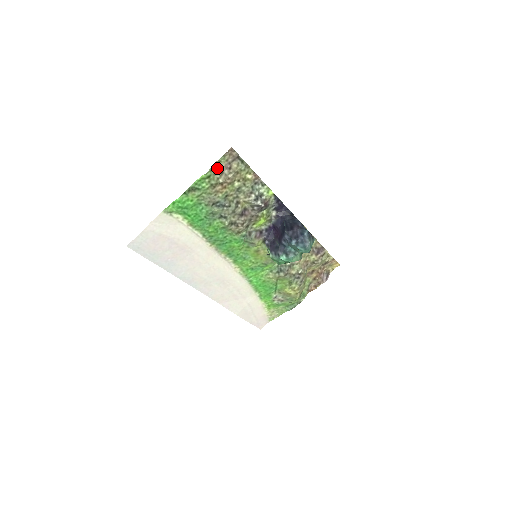
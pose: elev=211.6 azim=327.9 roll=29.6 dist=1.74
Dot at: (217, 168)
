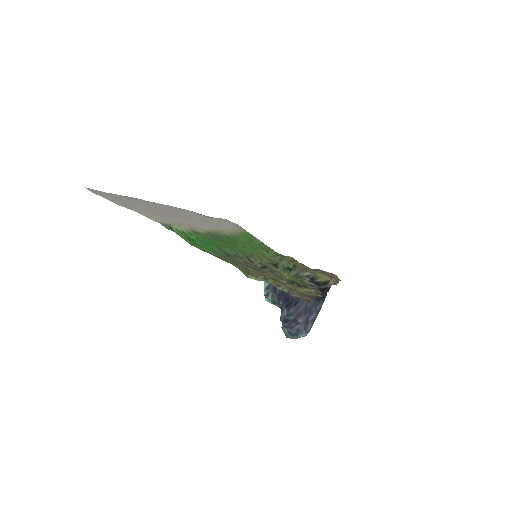
Dot at: occluded
